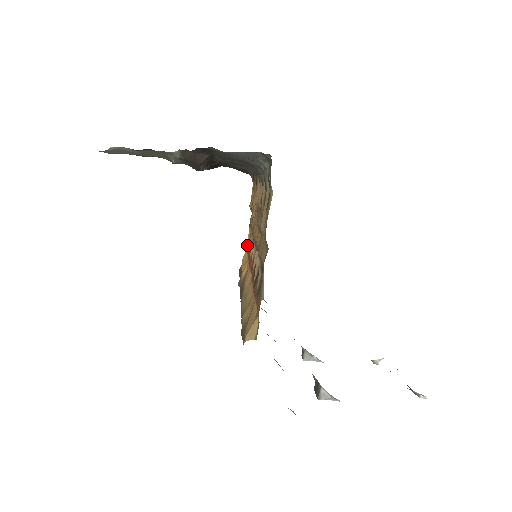
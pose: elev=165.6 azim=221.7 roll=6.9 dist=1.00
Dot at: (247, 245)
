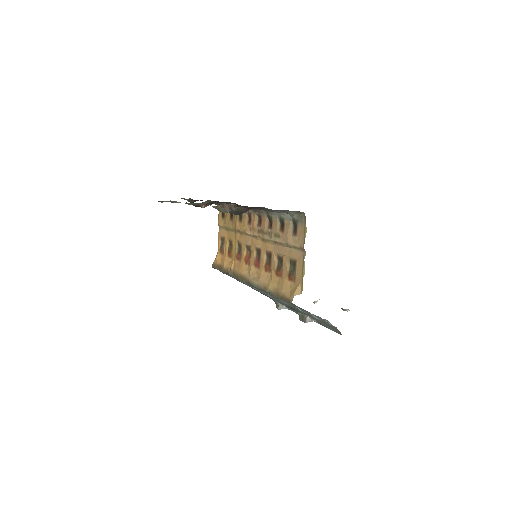
Dot at: (222, 249)
